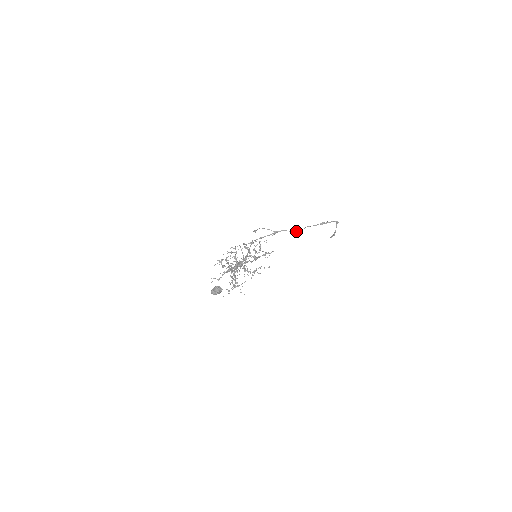
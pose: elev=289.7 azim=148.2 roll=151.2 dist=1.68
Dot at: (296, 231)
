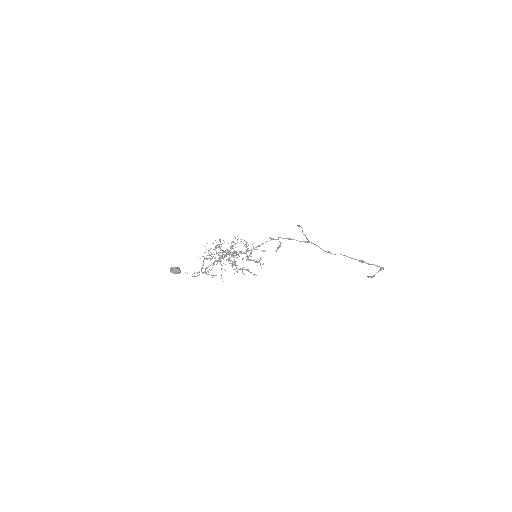
Dot at: (329, 252)
